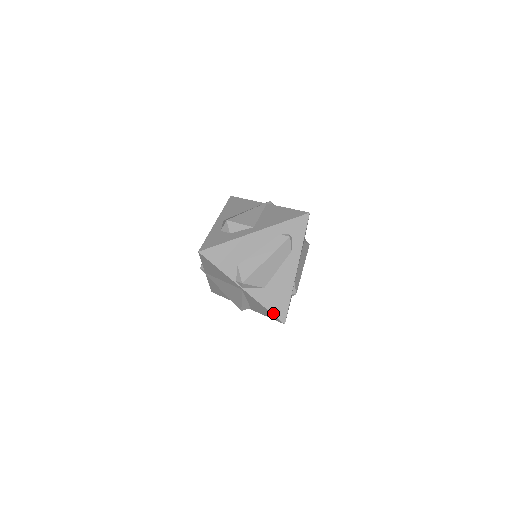
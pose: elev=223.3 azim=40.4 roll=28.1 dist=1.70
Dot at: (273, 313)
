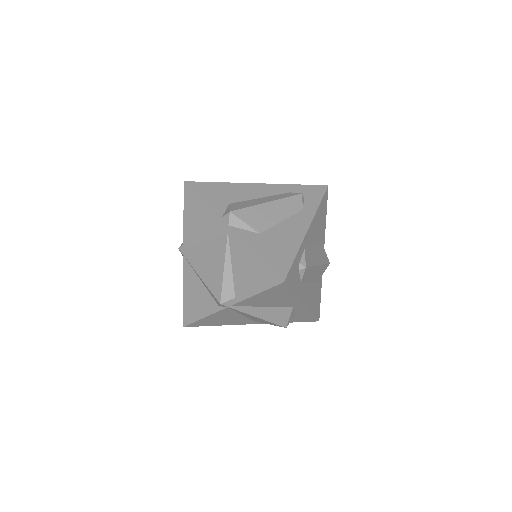
Dot at: (267, 264)
